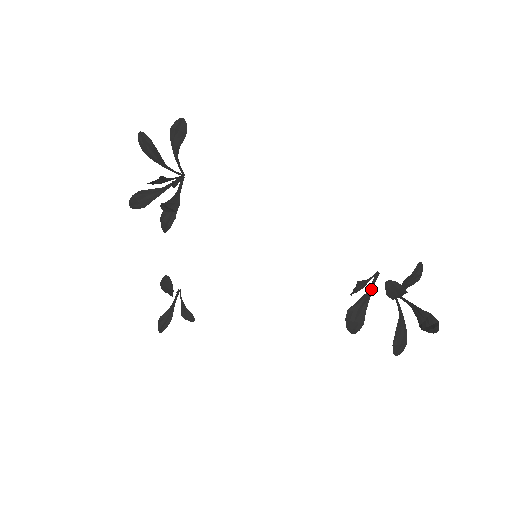
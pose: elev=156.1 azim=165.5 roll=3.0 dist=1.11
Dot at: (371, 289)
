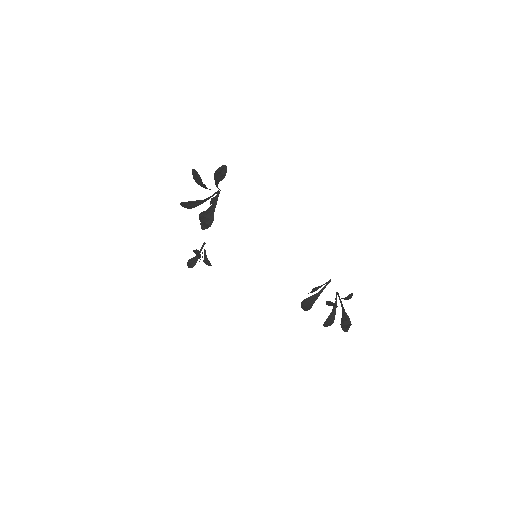
Dot at: (322, 291)
